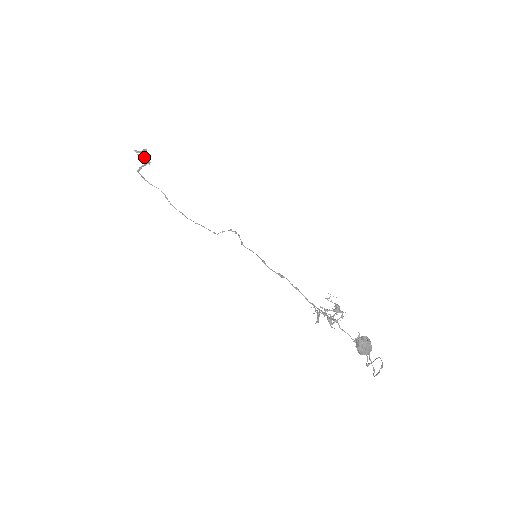
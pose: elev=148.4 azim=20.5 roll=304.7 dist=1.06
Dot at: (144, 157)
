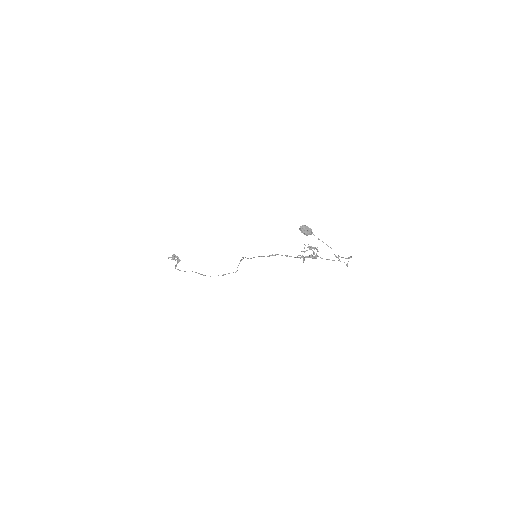
Dot at: (175, 259)
